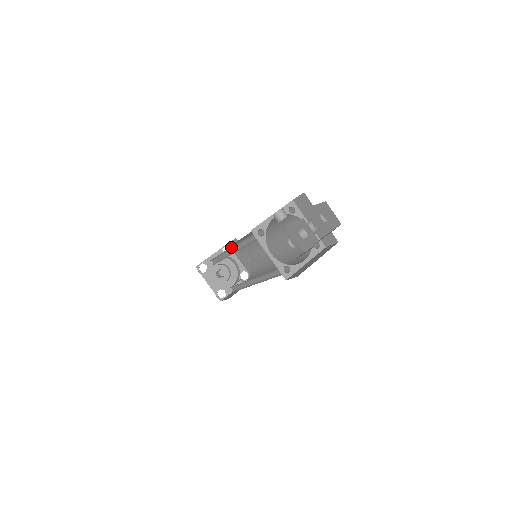
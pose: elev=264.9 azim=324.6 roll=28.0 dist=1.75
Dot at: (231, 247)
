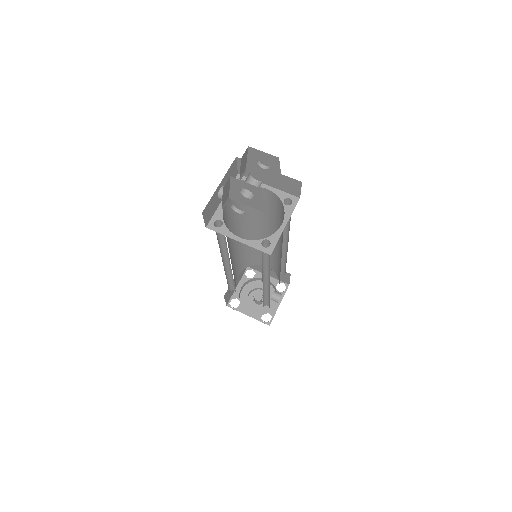
Dot at: (224, 262)
